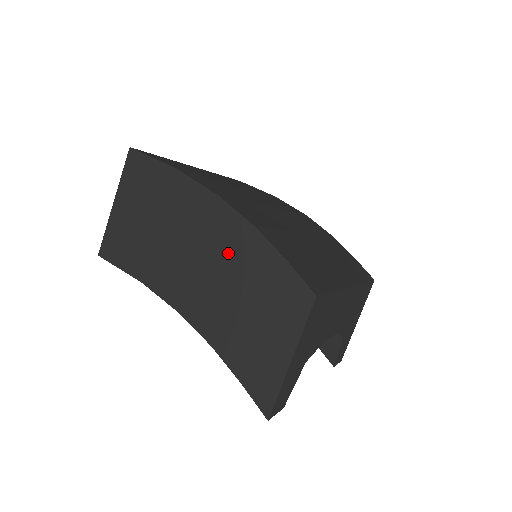
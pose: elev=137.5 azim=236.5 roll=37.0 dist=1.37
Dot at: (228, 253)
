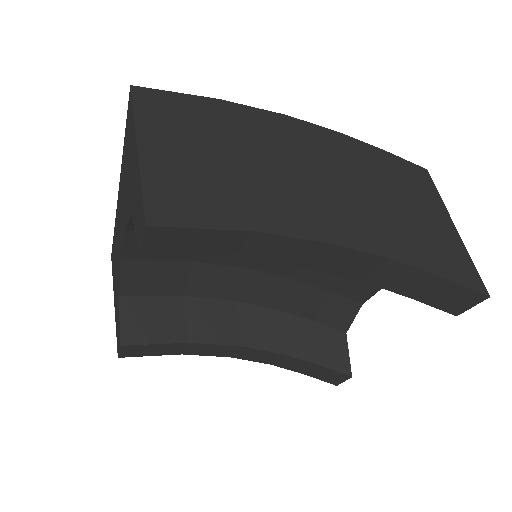
Dot at: (334, 161)
